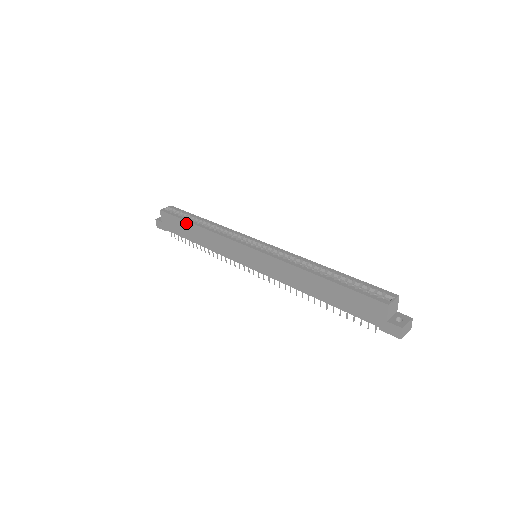
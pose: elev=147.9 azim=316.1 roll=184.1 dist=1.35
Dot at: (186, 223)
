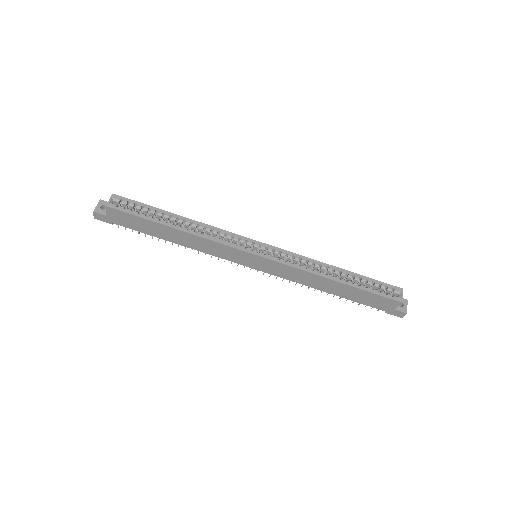
Dot at: (157, 224)
